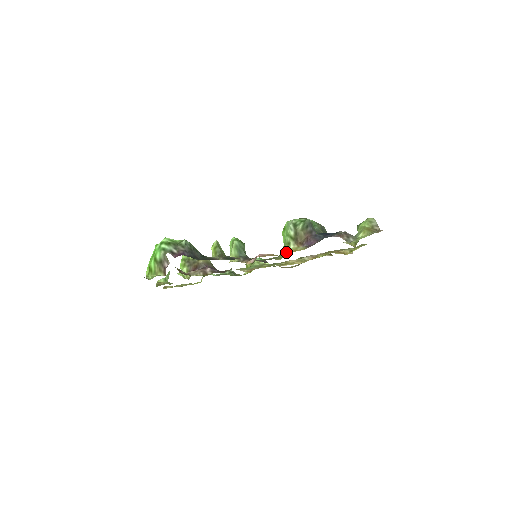
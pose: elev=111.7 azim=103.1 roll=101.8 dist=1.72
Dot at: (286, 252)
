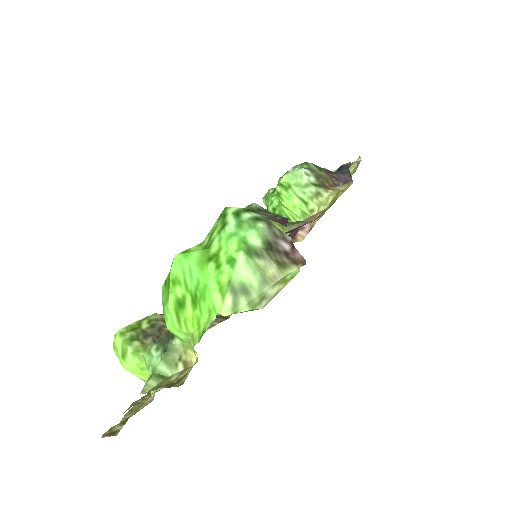
Dot at: (329, 201)
